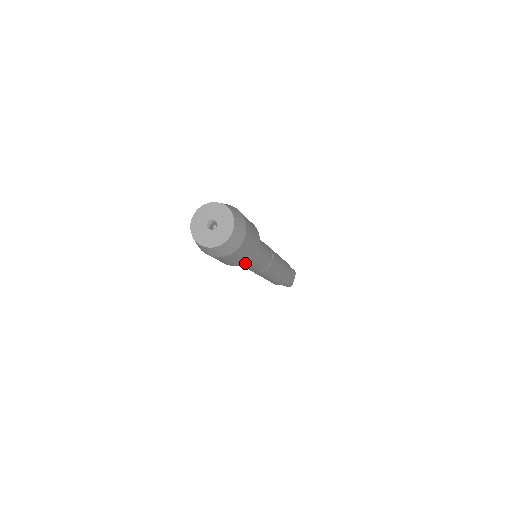
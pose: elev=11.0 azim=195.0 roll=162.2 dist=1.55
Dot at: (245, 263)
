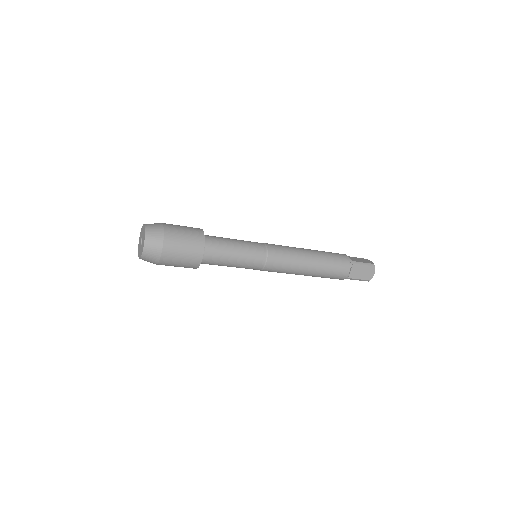
Dot at: (198, 267)
